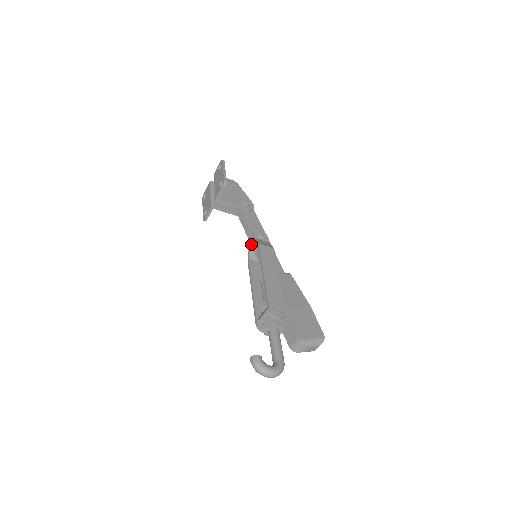
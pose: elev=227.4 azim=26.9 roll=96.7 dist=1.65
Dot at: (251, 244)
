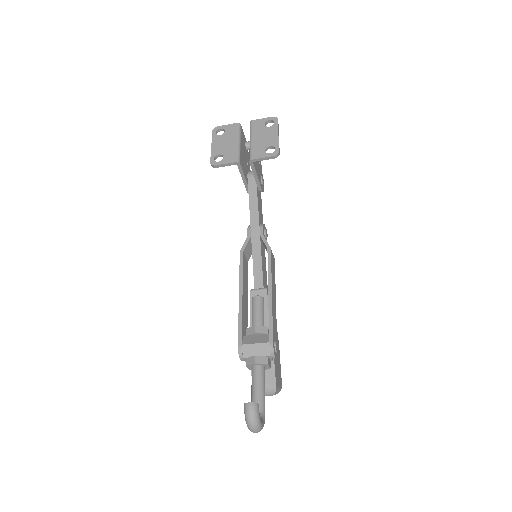
Dot at: (252, 235)
